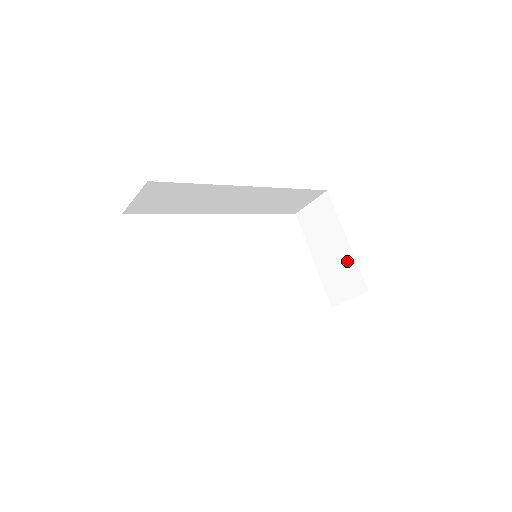
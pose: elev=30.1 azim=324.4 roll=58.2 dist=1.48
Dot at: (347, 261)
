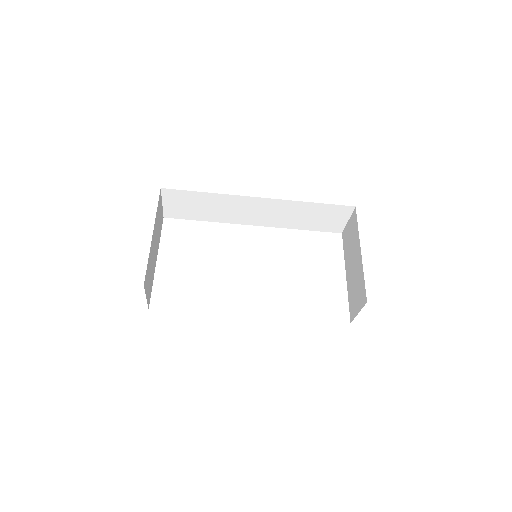
Dot at: (359, 273)
